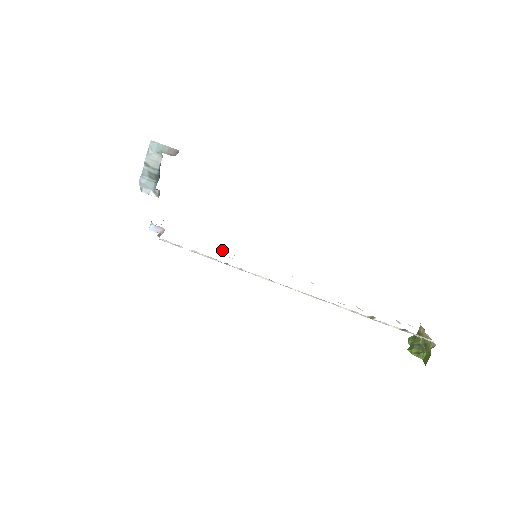
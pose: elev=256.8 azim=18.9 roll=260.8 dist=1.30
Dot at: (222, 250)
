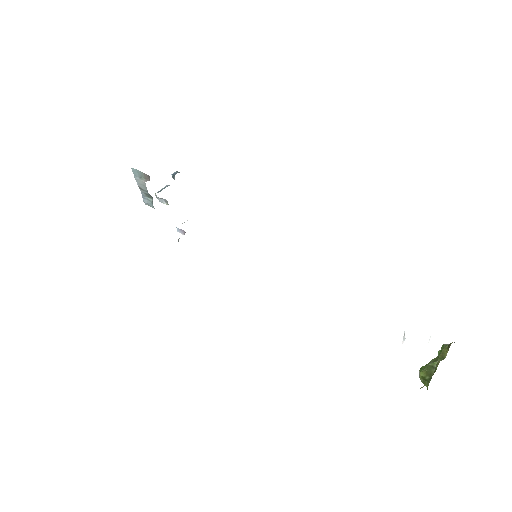
Dot at: occluded
